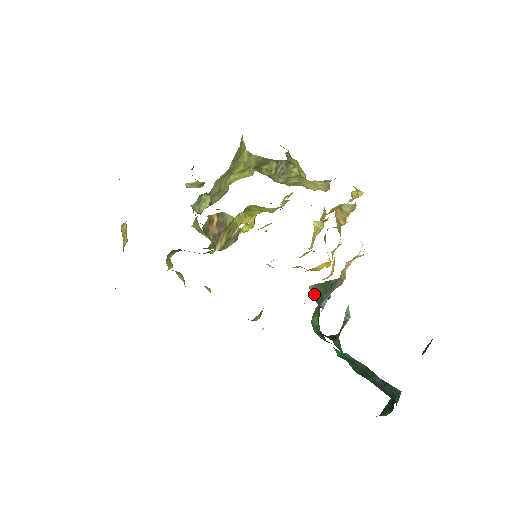
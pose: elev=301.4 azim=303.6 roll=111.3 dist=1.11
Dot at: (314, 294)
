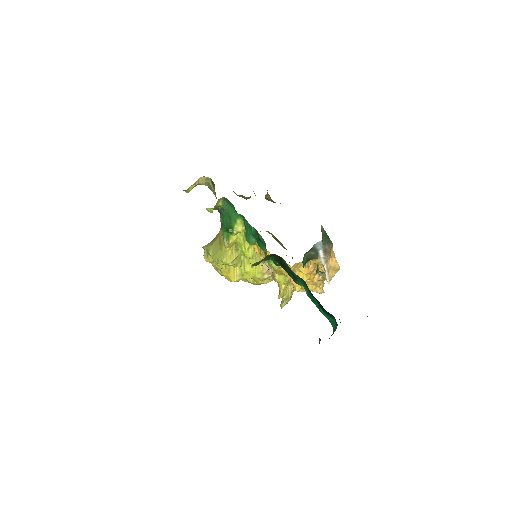
Dot at: (321, 231)
